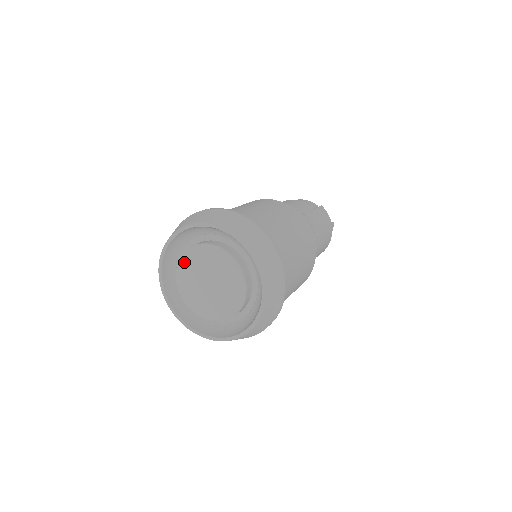
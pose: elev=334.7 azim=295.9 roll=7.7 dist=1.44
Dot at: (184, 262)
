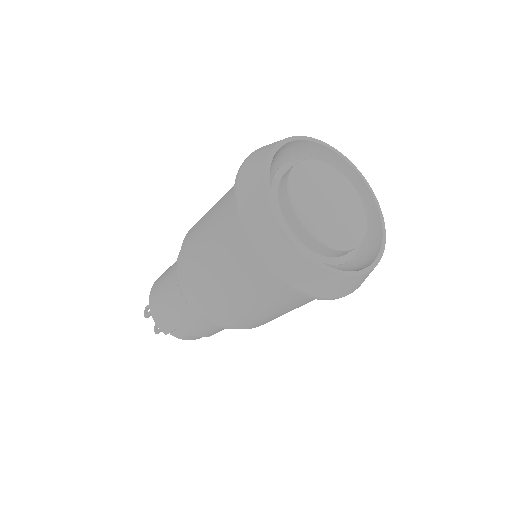
Dot at: (298, 176)
